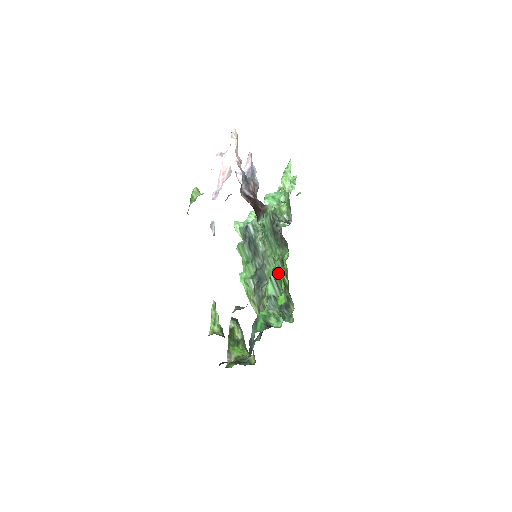
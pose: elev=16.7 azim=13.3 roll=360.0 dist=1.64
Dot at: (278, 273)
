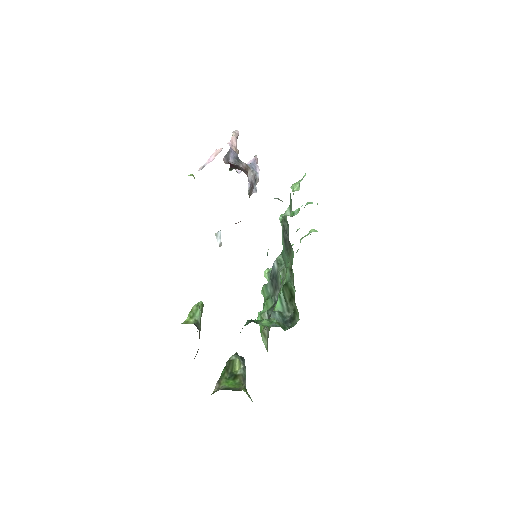
Dot at: (287, 286)
